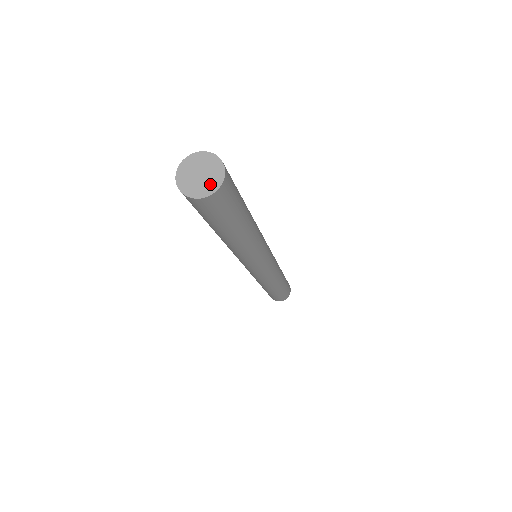
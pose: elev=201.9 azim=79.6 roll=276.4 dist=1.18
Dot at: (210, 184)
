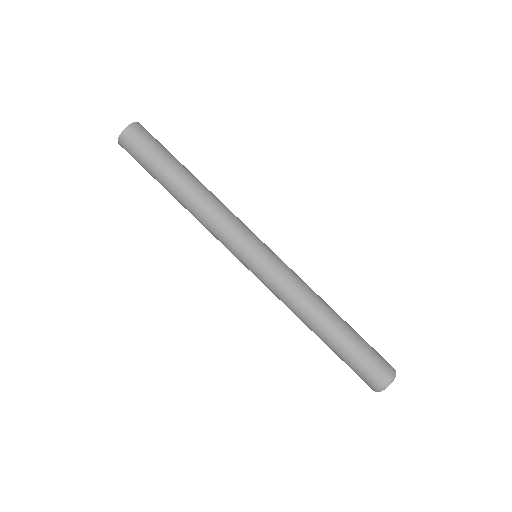
Dot at: (127, 130)
